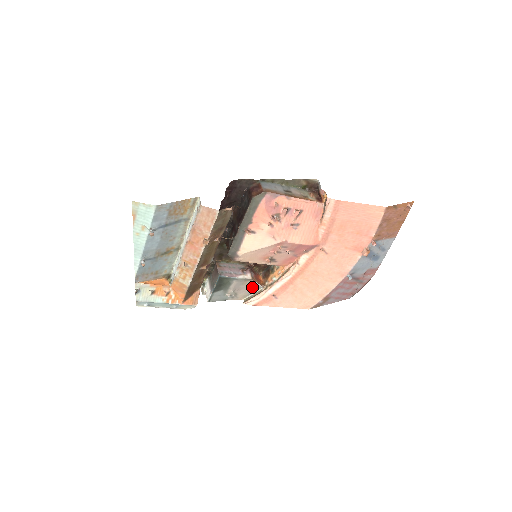
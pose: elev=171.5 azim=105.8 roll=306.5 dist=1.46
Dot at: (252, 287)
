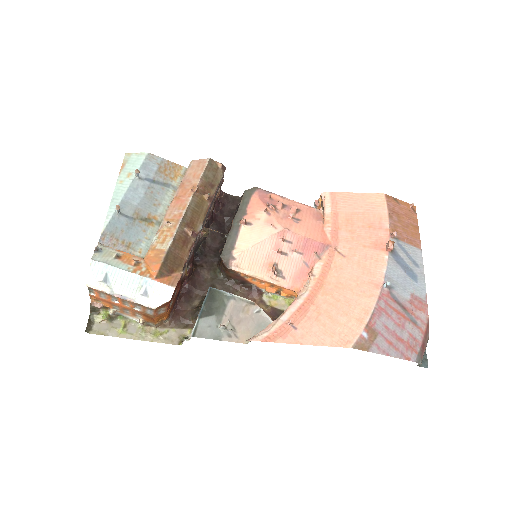
Dot at: (257, 320)
